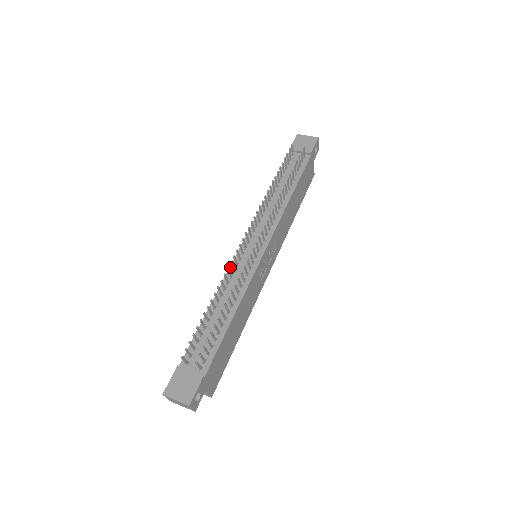
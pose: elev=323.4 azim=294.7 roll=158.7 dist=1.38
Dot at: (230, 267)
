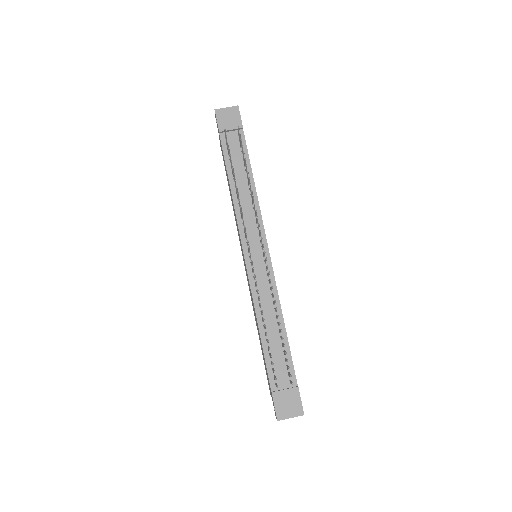
Dot at: (250, 283)
